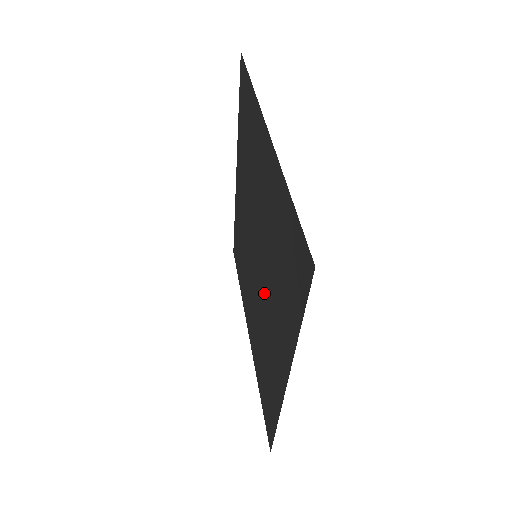
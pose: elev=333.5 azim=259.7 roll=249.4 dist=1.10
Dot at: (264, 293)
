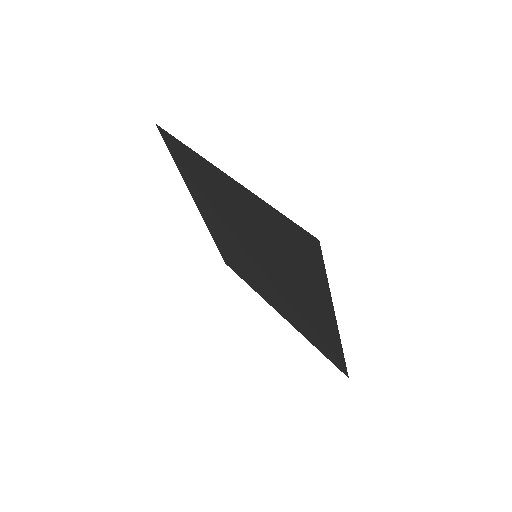
Dot at: (264, 277)
